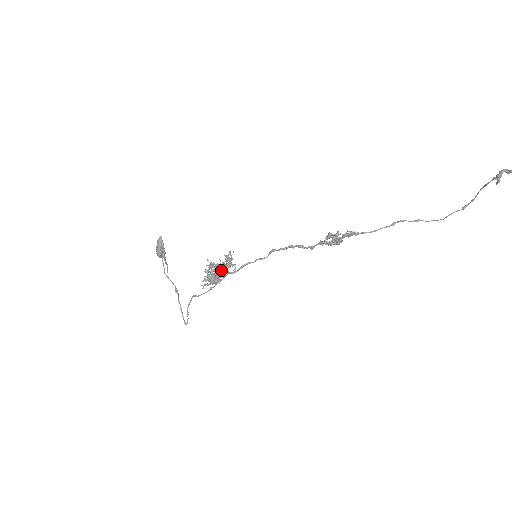
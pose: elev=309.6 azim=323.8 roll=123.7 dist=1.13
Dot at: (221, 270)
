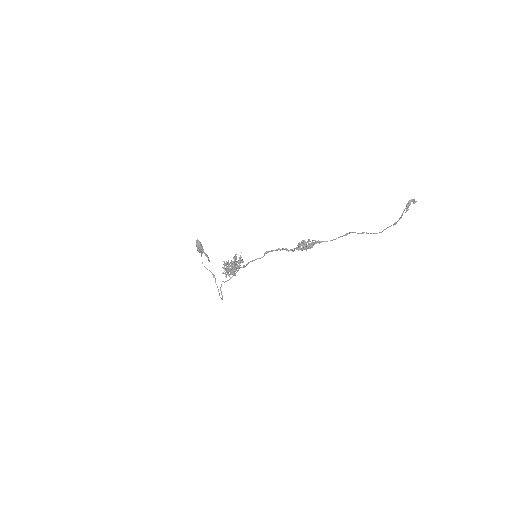
Dot at: occluded
